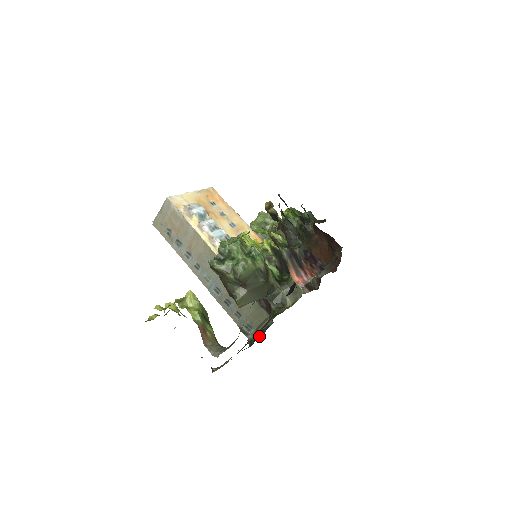
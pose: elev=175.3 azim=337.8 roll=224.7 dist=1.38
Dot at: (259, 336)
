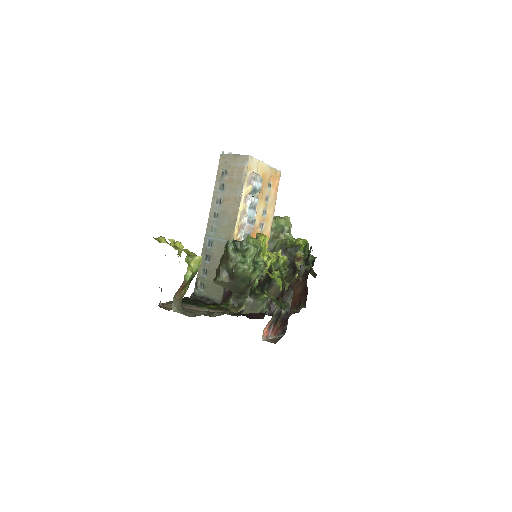
Dot at: (203, 301)
